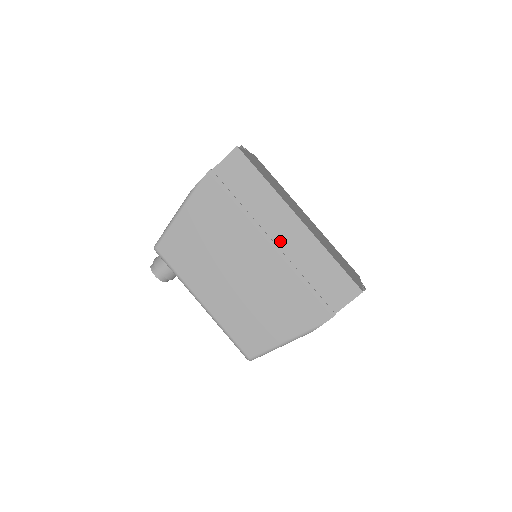
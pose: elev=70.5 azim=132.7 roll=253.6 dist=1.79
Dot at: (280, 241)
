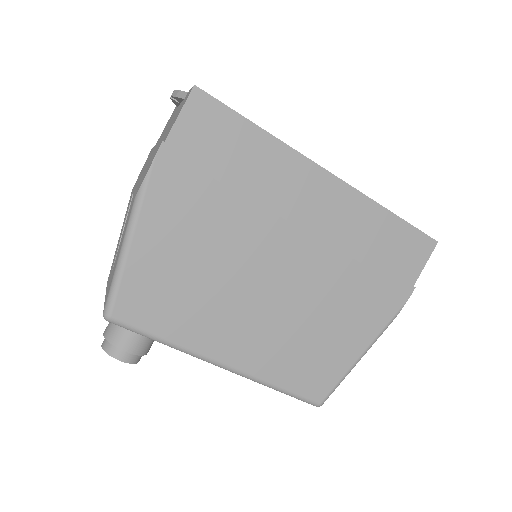
Dot at: (313, 218)
